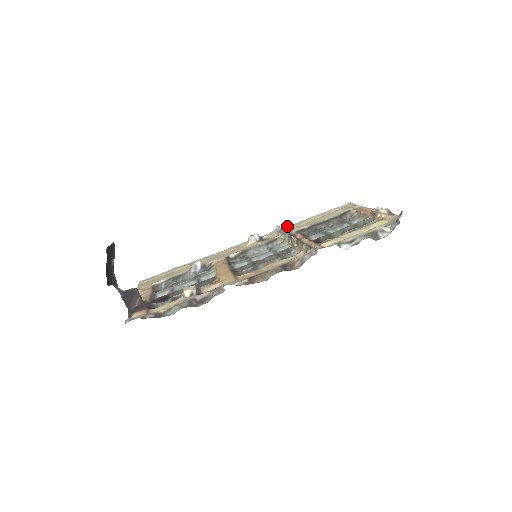
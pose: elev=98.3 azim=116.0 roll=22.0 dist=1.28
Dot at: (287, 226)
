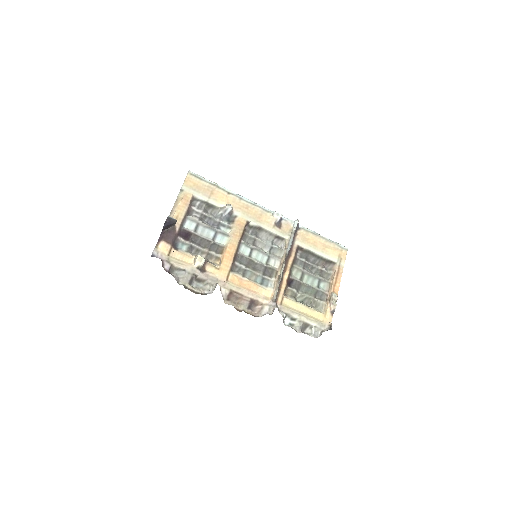
Dot at: (302, 226)
